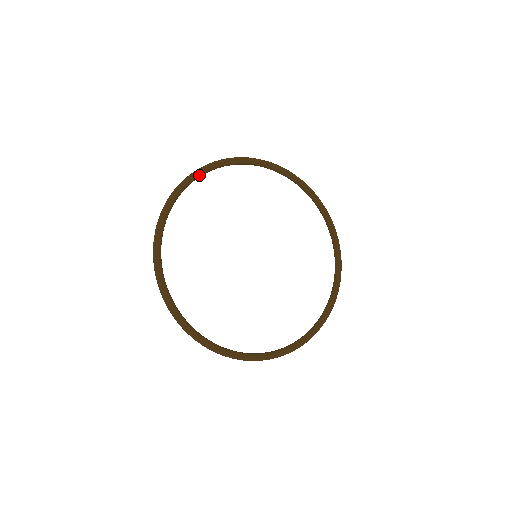
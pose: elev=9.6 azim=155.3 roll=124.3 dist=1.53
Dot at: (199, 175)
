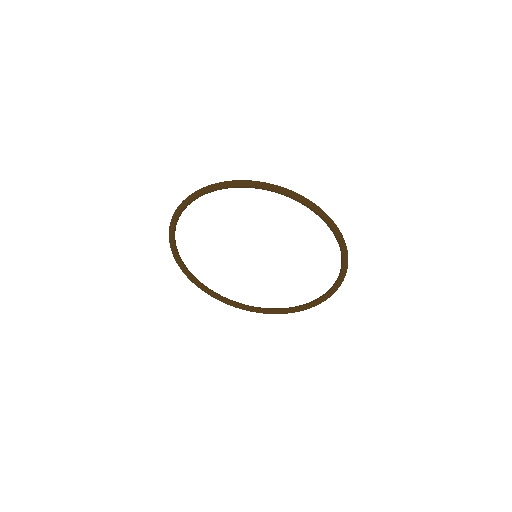
Dot at: (183, 209)
